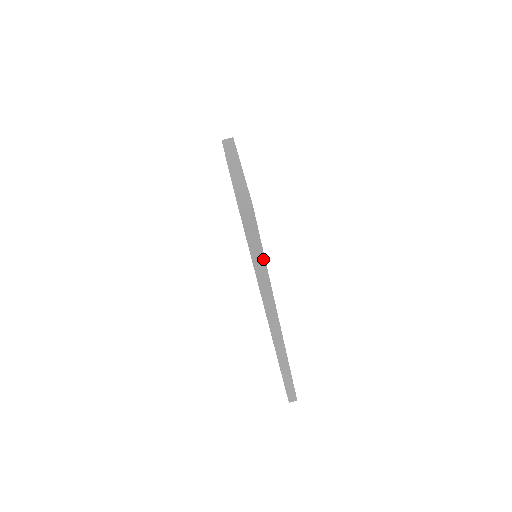
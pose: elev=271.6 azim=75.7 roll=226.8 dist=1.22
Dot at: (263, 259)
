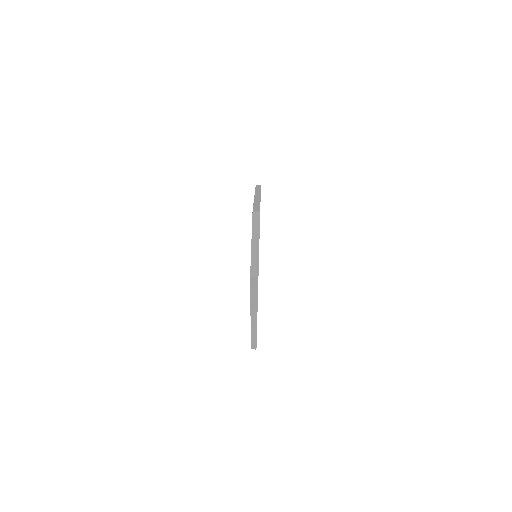
Dot at: (257, 294)
